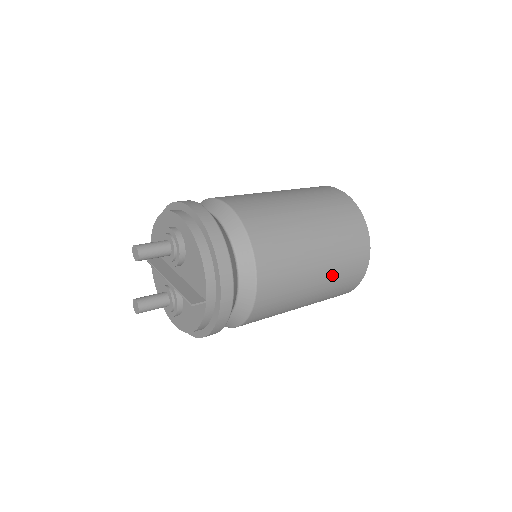
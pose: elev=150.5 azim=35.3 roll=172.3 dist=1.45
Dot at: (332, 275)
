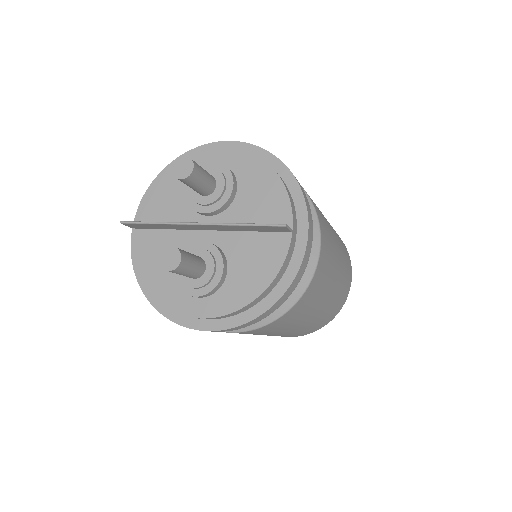
Dot at: (342, 271)
